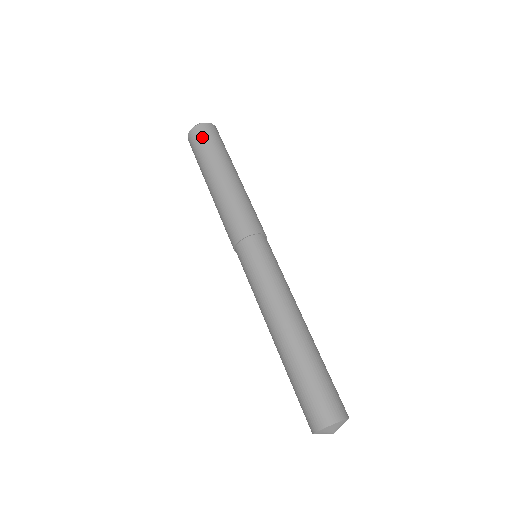
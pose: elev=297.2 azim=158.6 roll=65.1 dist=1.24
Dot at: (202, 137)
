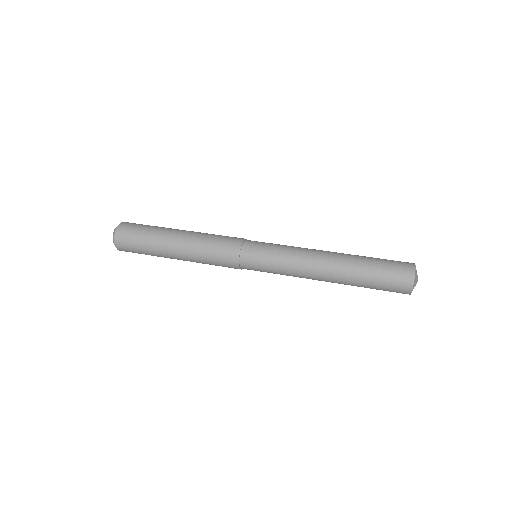
Dot at: (136, 224)
